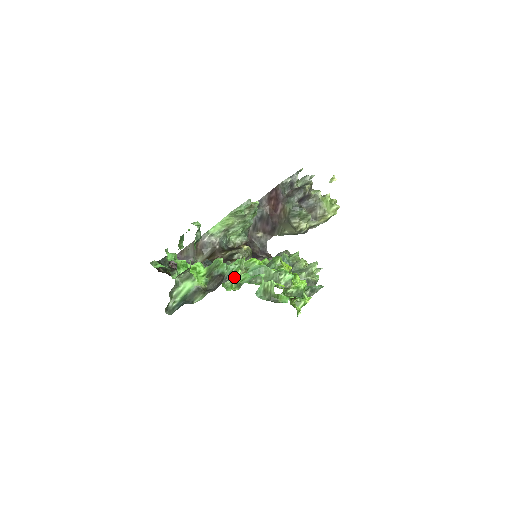
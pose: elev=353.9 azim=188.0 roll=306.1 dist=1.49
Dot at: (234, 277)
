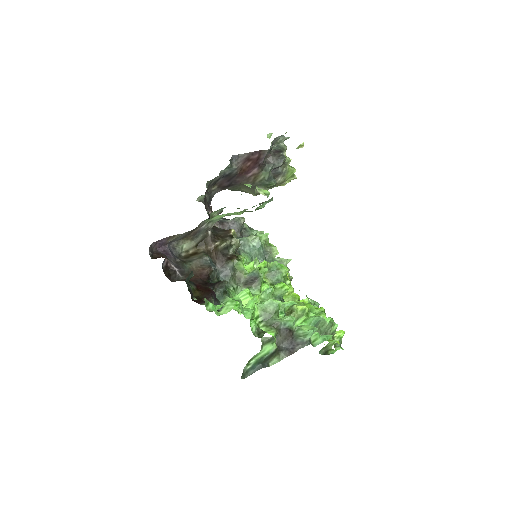
Dot at: (310, 340)
